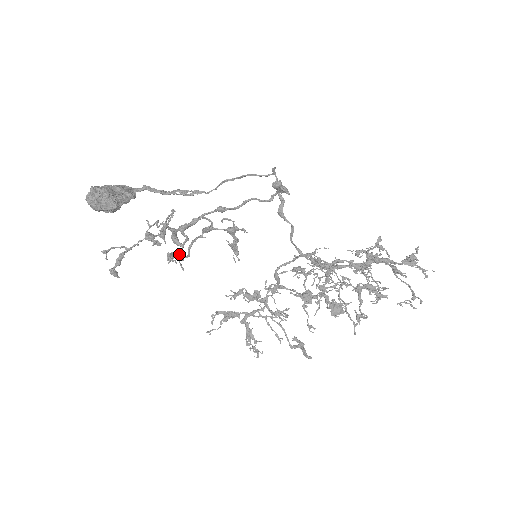
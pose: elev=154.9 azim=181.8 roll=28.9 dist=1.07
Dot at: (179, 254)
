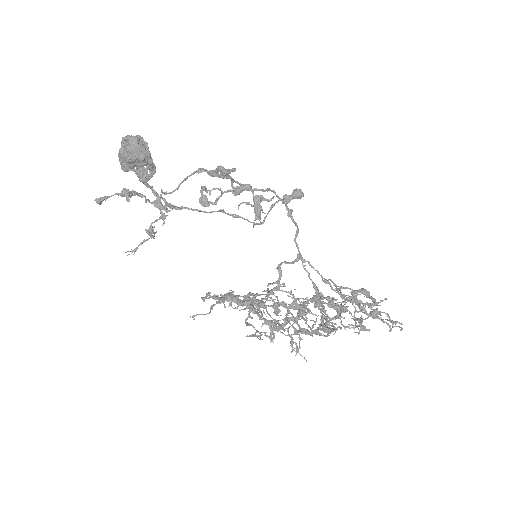
Dot at: (206, 199)
